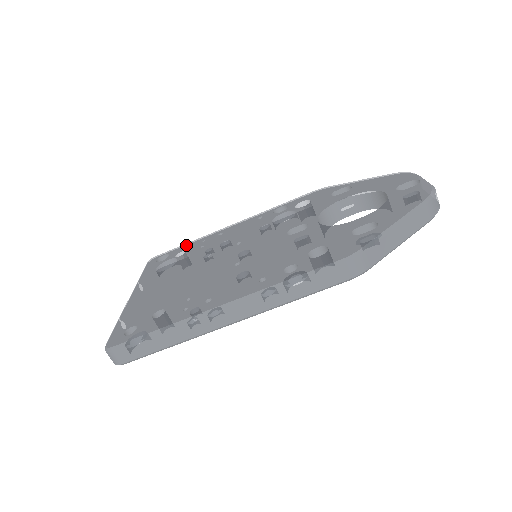
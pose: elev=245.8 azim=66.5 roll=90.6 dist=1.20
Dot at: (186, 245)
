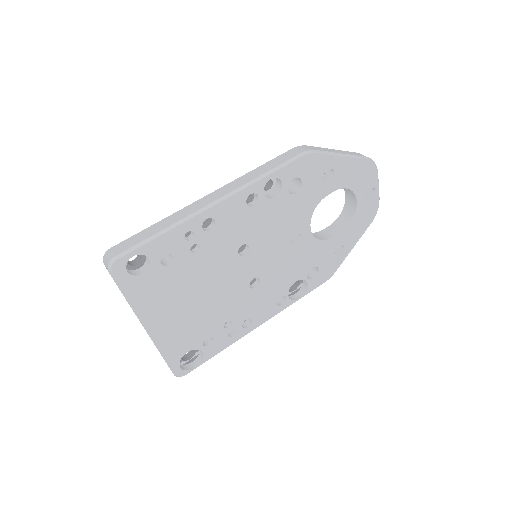
Dot at: occluded
